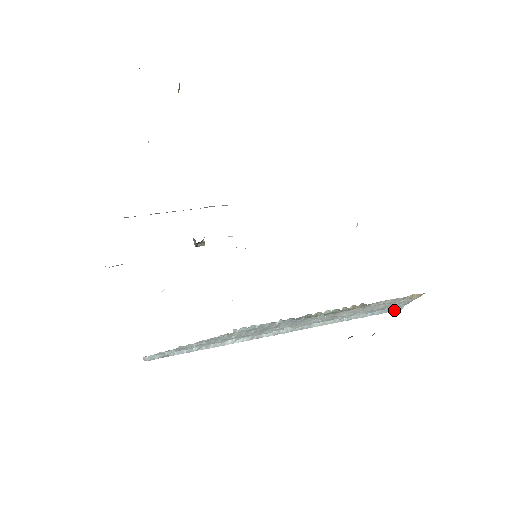
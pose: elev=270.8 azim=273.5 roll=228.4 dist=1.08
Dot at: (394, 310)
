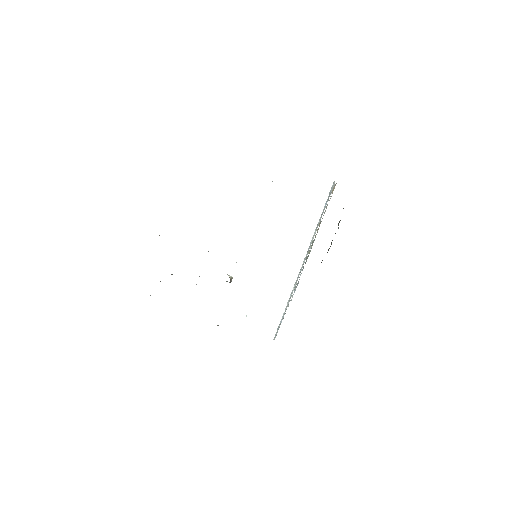
Dot at: occluded
